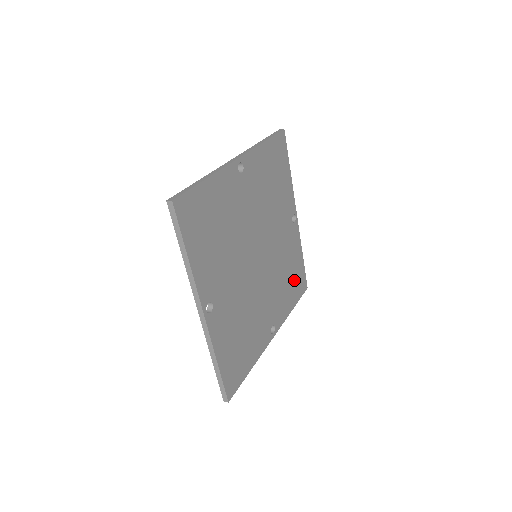
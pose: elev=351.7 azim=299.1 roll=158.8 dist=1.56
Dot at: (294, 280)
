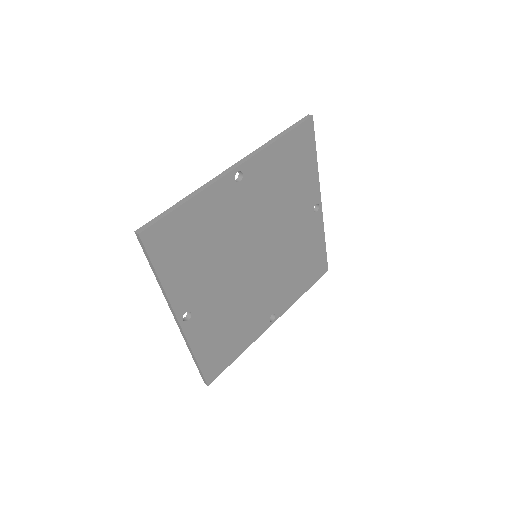
Dot at: (309, 267)
